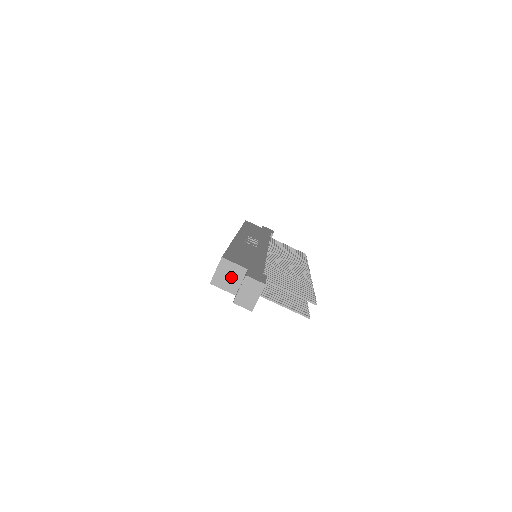
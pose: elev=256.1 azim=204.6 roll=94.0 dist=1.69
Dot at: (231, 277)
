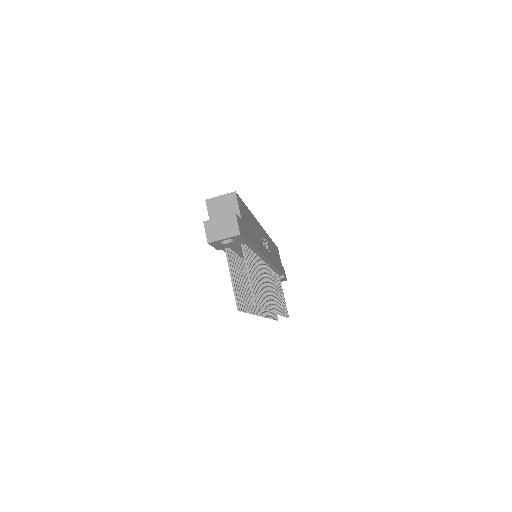
Dot at: (224, 212)
